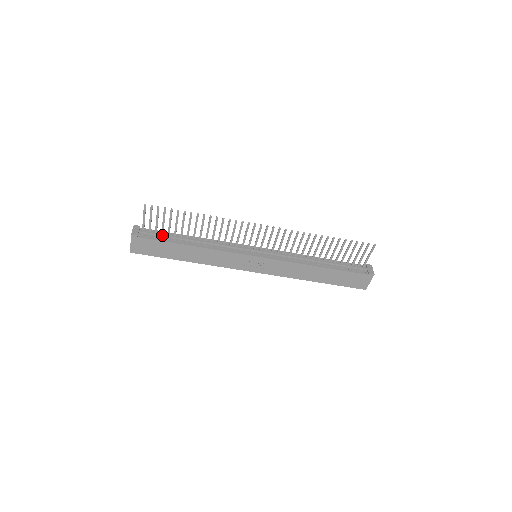
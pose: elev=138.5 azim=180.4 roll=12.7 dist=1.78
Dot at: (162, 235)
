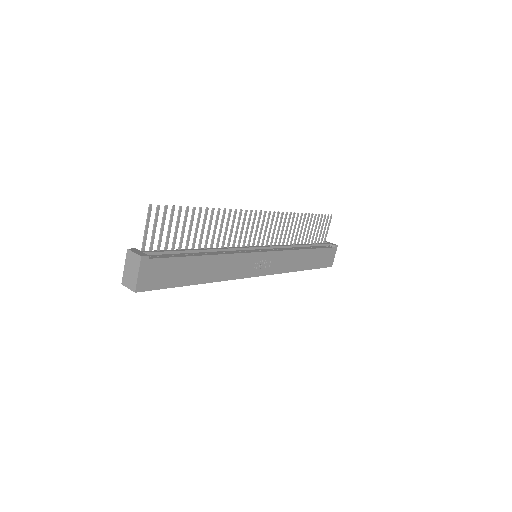
Dot at: (171, 251)
